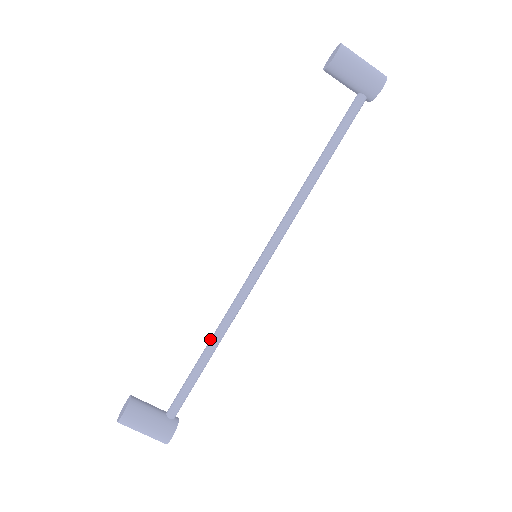
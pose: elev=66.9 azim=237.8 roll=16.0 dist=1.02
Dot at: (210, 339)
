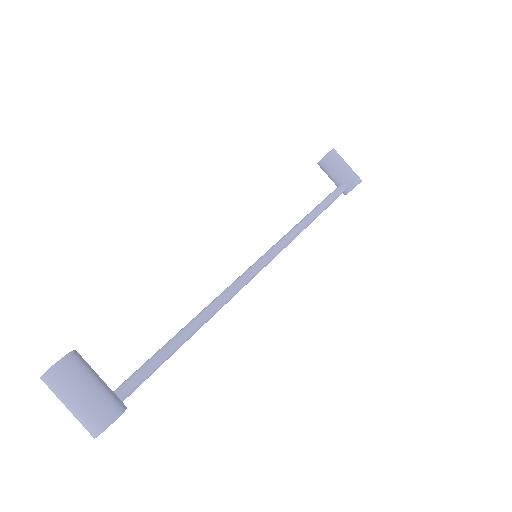
Dot at: occluded
